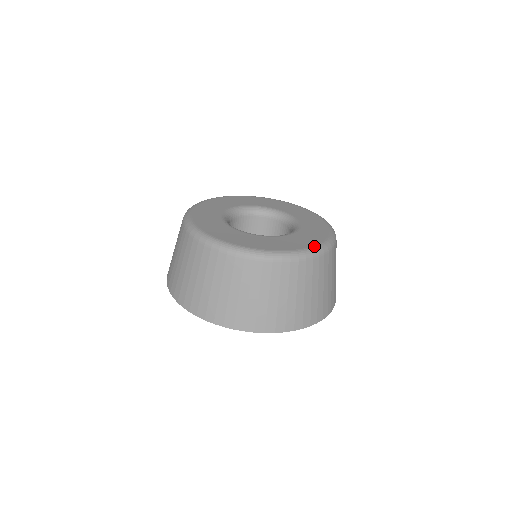
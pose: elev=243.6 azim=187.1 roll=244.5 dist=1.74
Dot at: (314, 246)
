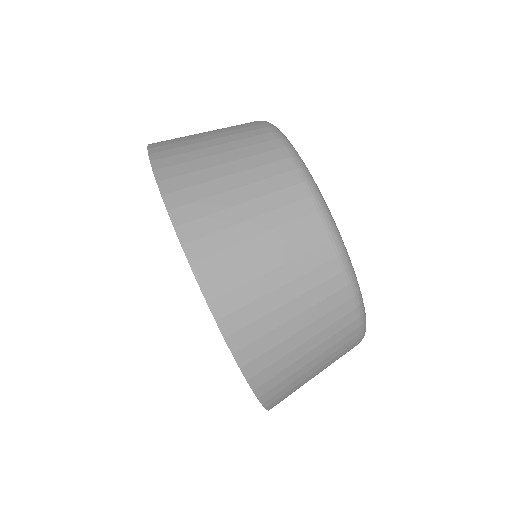
Dot at: occluded
